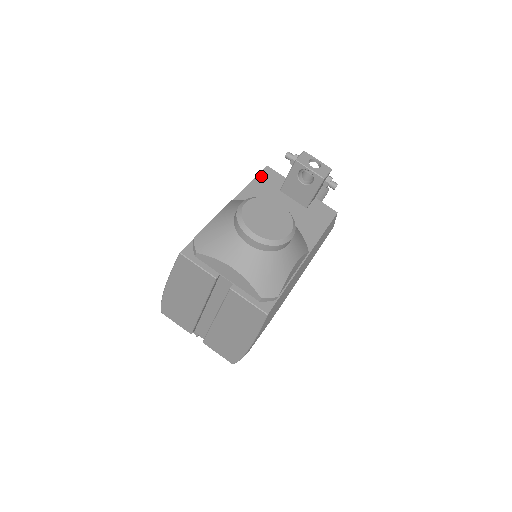
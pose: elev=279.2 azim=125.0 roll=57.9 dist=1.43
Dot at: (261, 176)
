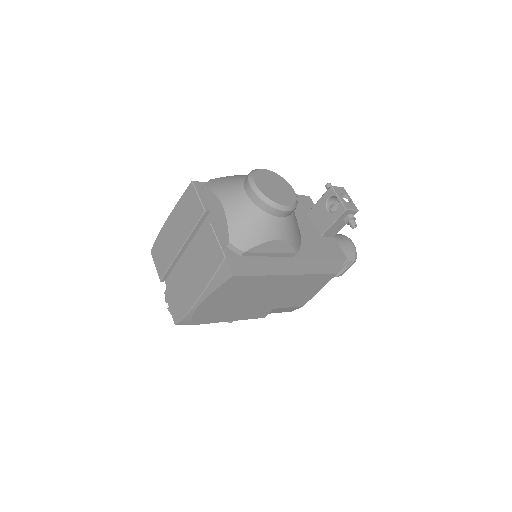
Dot at: (299, 197)
